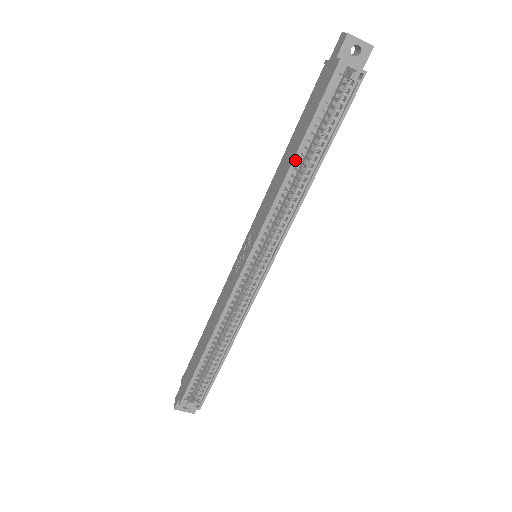
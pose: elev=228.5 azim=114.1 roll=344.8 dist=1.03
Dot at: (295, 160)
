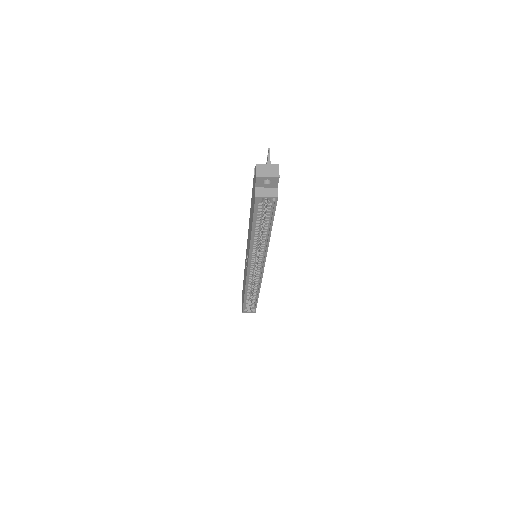
Dot at: (252, 235)
